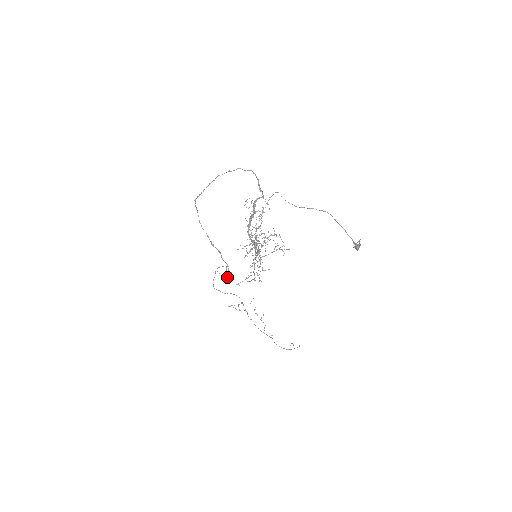
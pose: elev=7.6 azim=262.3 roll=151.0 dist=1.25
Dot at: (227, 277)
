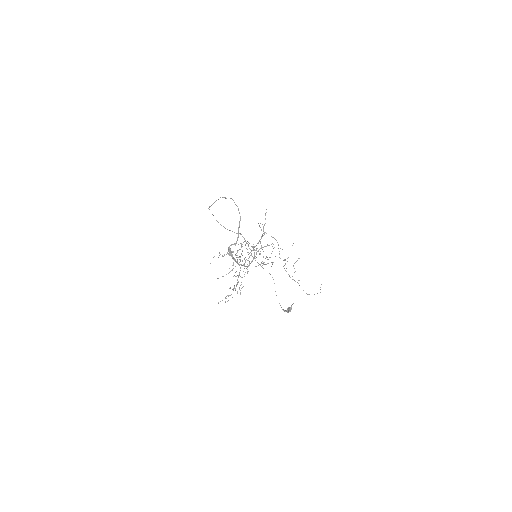
Dot at: (253, 246)
